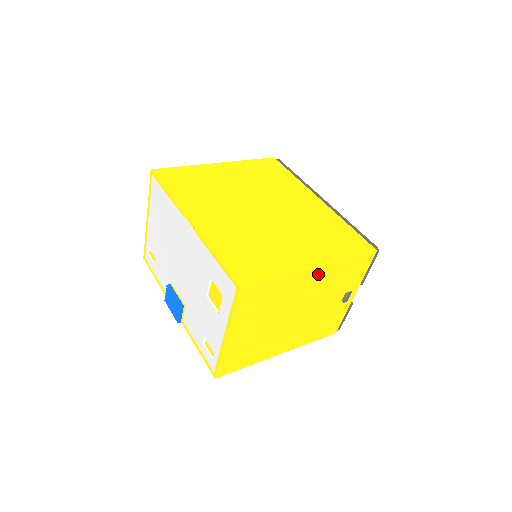
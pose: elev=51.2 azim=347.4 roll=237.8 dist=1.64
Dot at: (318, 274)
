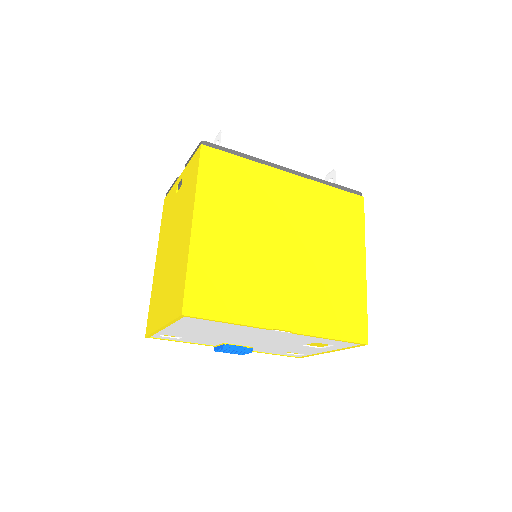
Dot at: occluded
